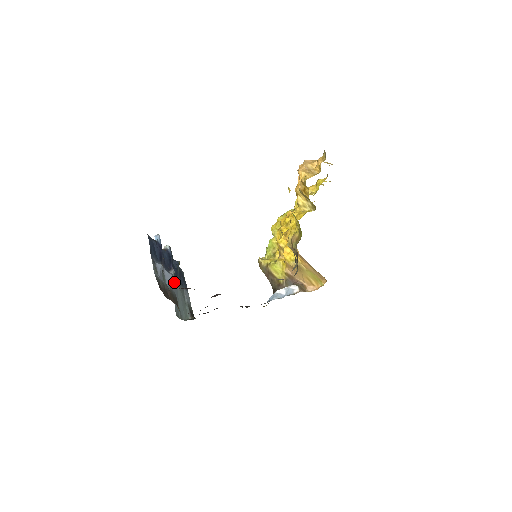
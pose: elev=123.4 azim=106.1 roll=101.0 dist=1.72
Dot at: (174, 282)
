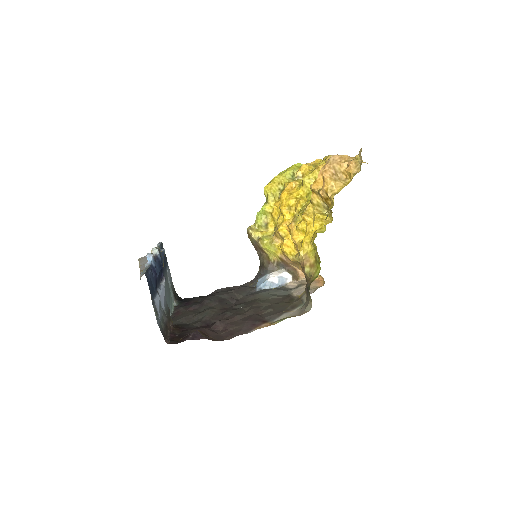
Dot at: occluded
